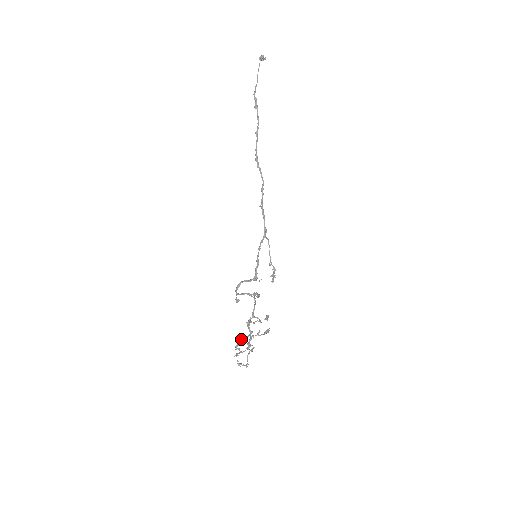
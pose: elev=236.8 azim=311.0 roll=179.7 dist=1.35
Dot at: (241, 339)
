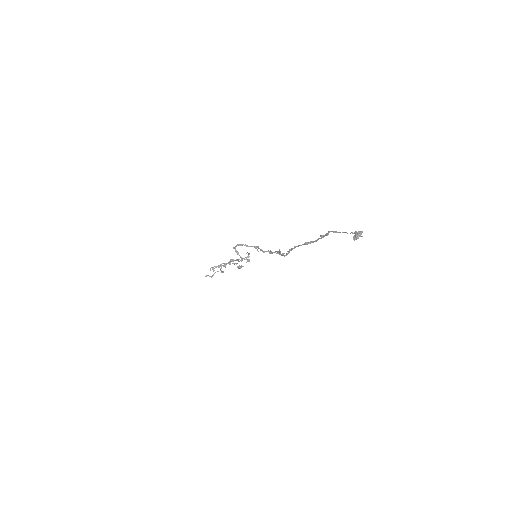
Dot at: (218, 267)
